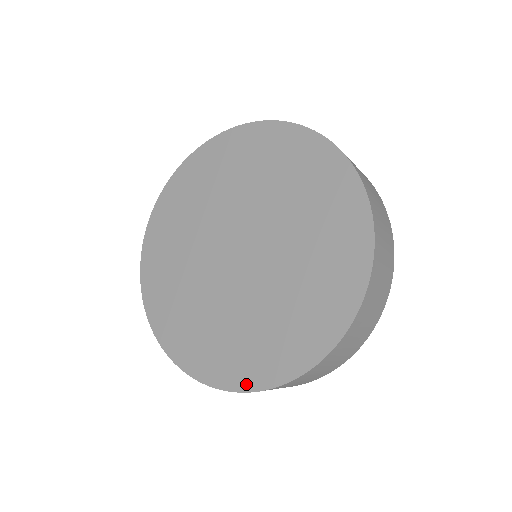
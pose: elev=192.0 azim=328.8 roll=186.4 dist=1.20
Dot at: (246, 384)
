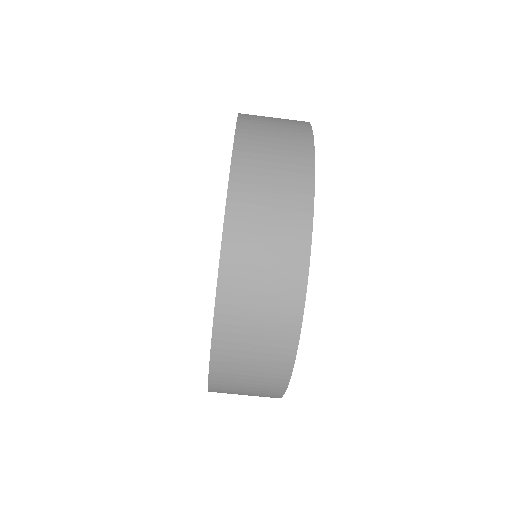
Dot at: occluded
